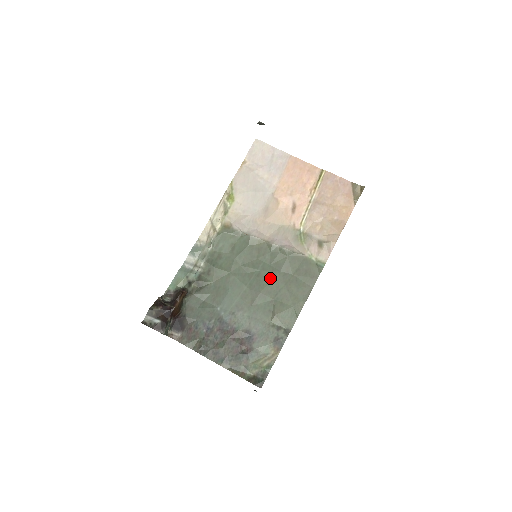
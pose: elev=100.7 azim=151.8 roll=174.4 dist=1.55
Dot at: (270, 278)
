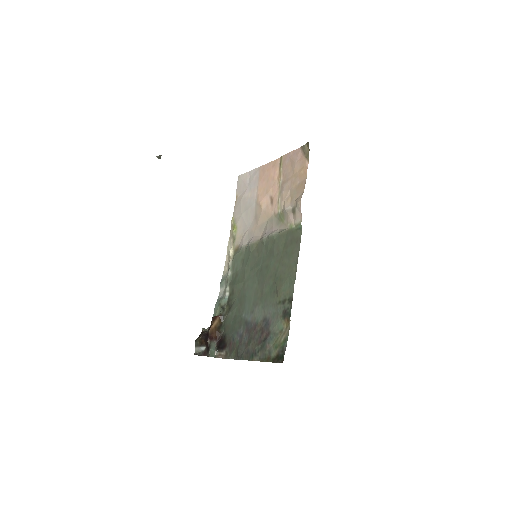
Dot at: (268, 265)
